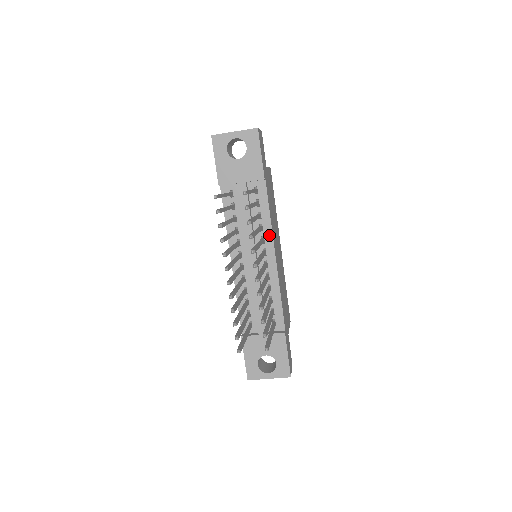
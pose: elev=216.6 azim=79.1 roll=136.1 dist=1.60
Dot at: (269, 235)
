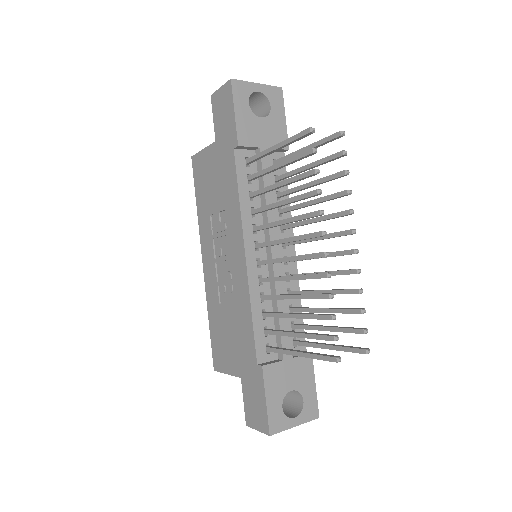
Dot at: occluded
